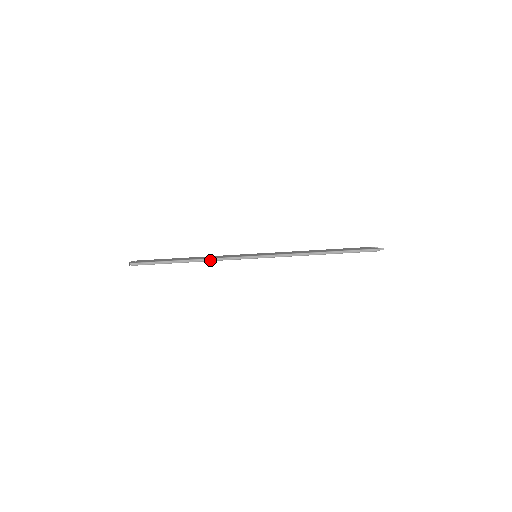
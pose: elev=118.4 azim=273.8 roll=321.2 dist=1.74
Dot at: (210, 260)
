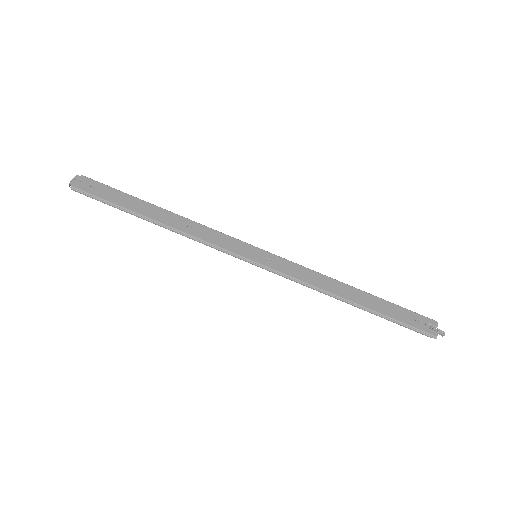
Dot at: (185, 236)
